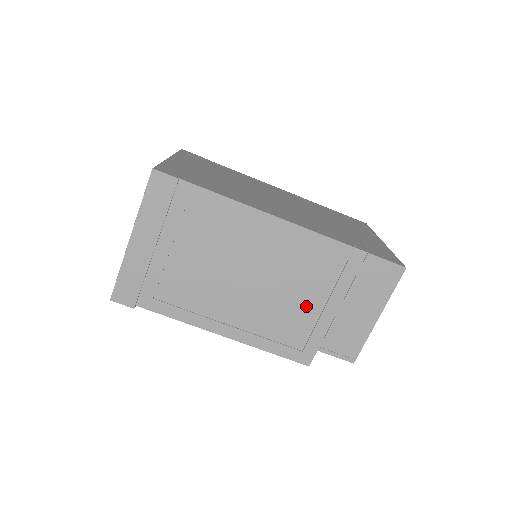
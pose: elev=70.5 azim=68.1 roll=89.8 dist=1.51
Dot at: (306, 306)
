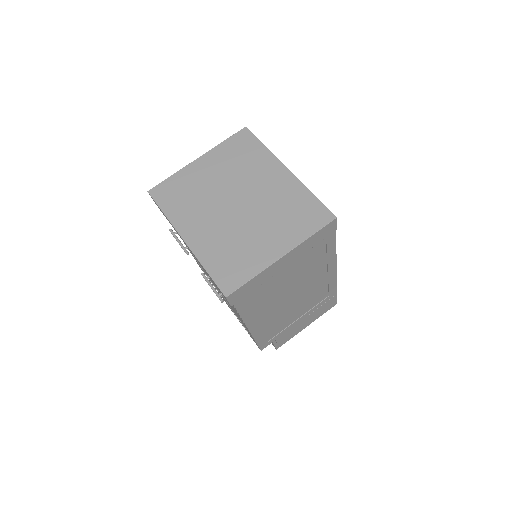
Dot at: (294, 317)
